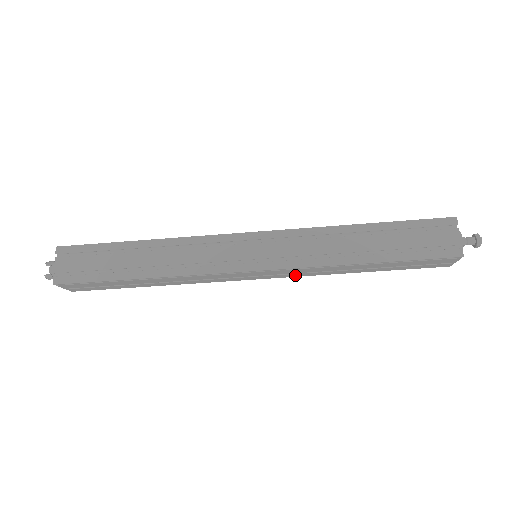
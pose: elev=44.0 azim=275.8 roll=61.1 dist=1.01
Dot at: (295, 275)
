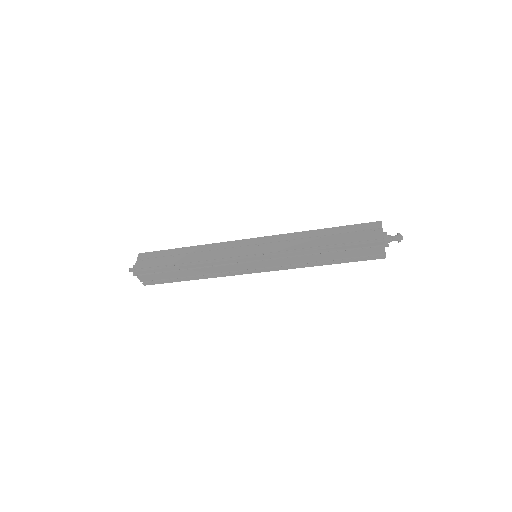
Dot at: occluded
